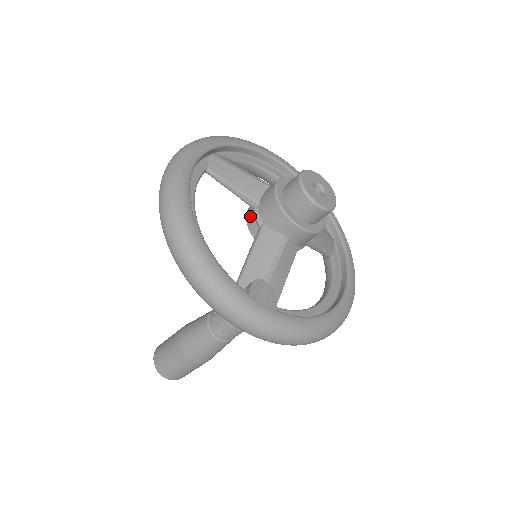
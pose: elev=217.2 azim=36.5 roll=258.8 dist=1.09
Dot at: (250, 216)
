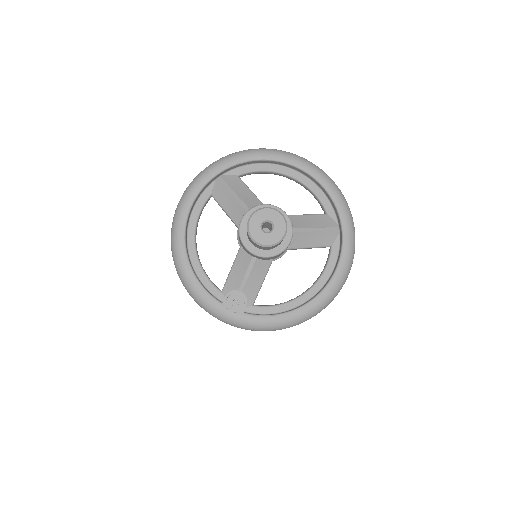
Dot at: occluded
